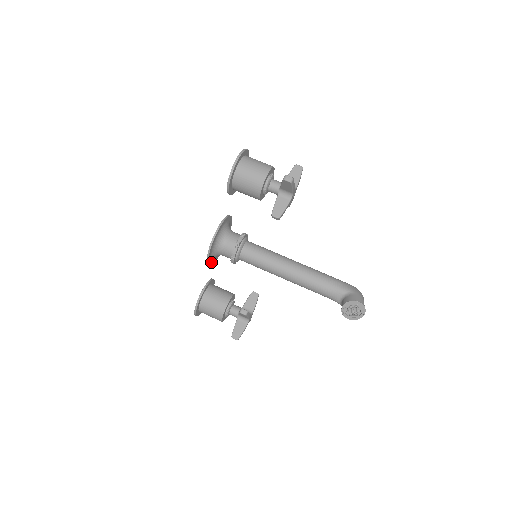
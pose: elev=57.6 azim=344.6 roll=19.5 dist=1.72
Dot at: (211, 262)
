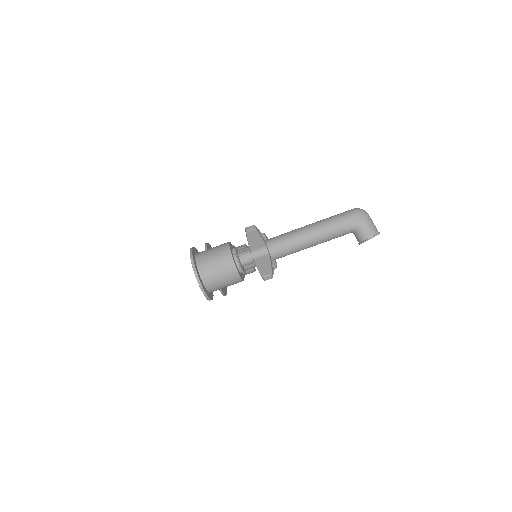
Dot at: occluded
